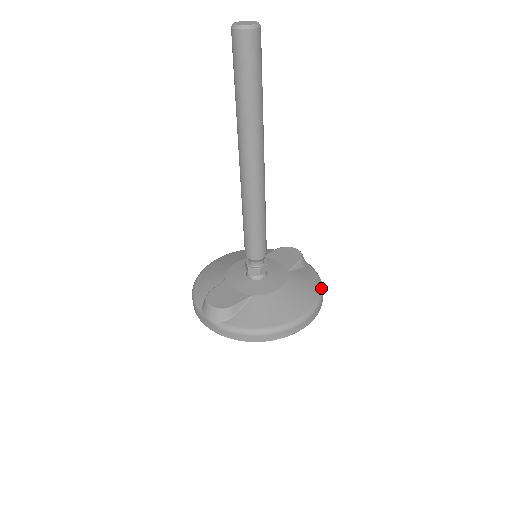
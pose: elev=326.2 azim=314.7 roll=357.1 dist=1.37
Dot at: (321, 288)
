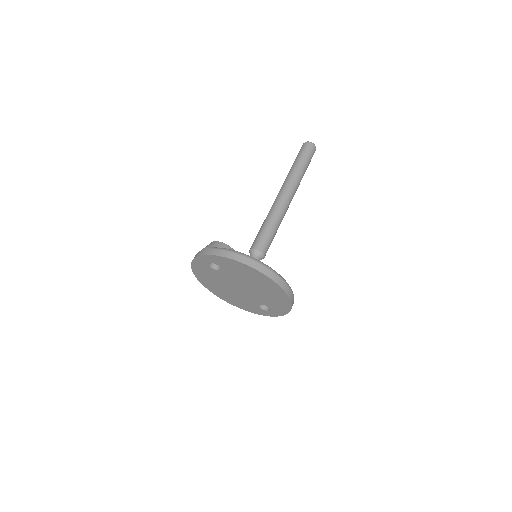
Dot at: occluded
